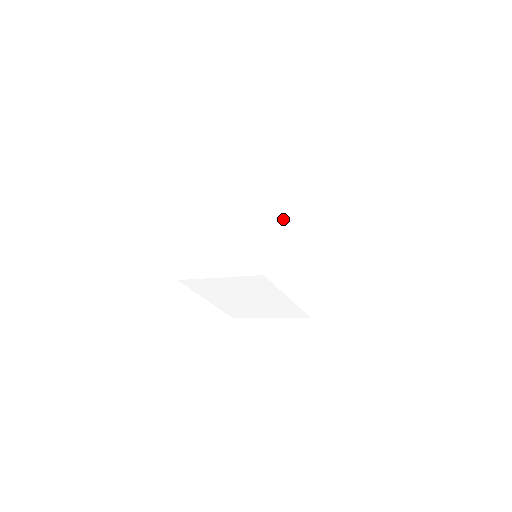
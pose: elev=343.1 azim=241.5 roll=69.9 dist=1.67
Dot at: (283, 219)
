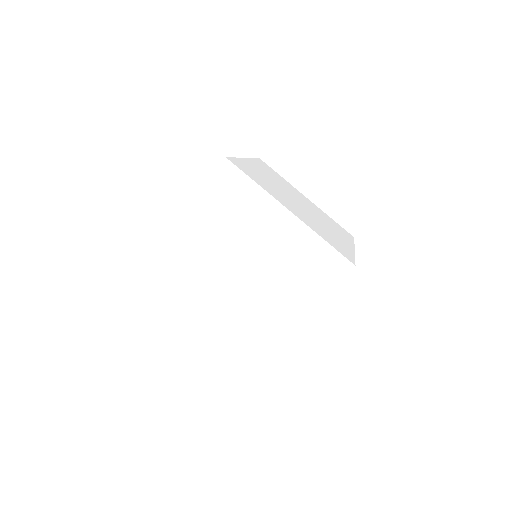
Dot at: (262, 169)
